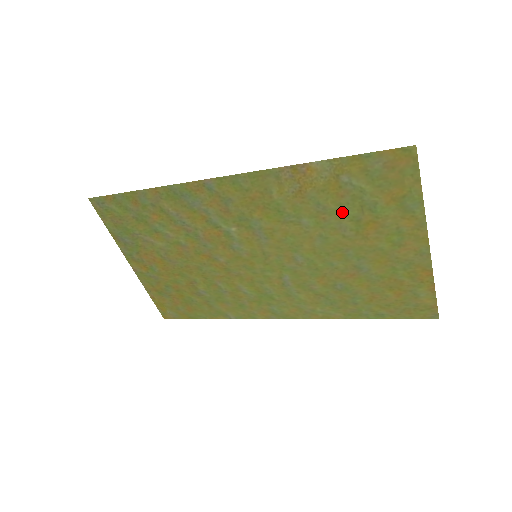
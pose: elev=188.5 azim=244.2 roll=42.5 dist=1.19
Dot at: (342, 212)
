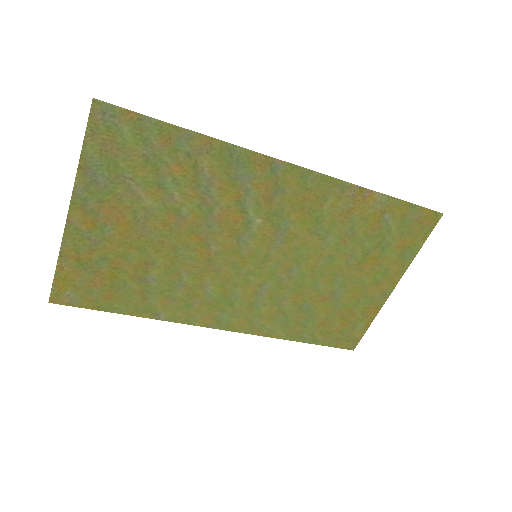
Dot at: (363, 242)
